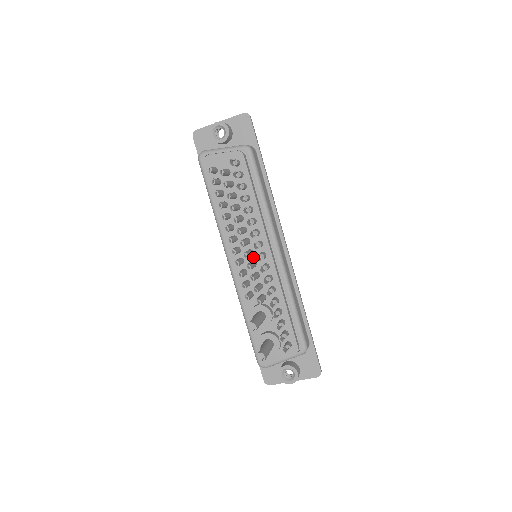
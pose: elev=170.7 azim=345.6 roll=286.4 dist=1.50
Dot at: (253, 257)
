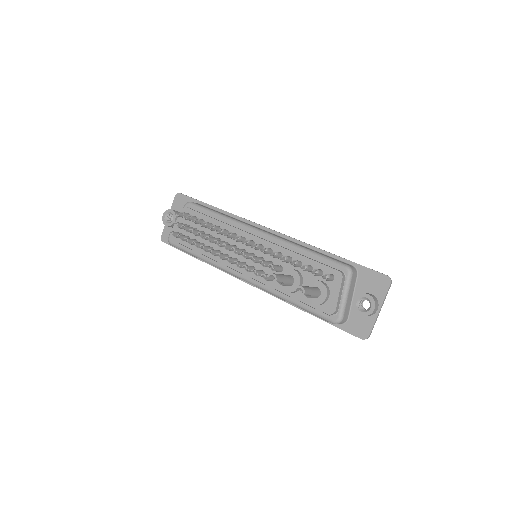
Dot at: occluded
